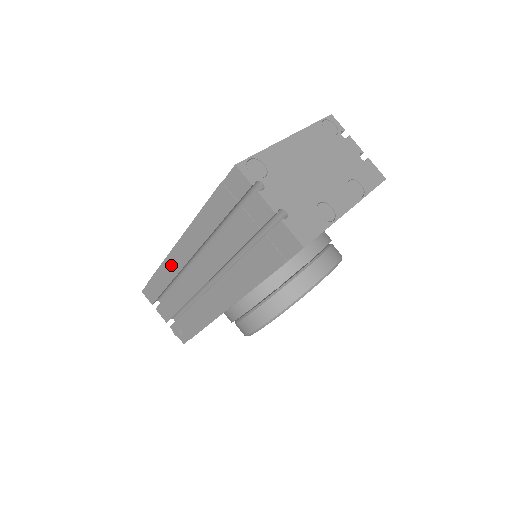
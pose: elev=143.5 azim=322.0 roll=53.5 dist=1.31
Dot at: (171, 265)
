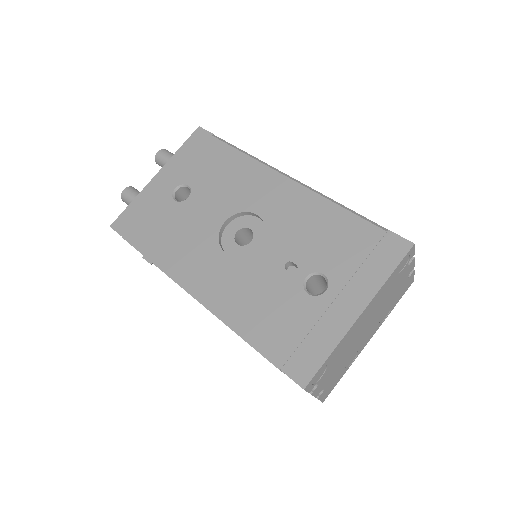
Dot at: occluded
